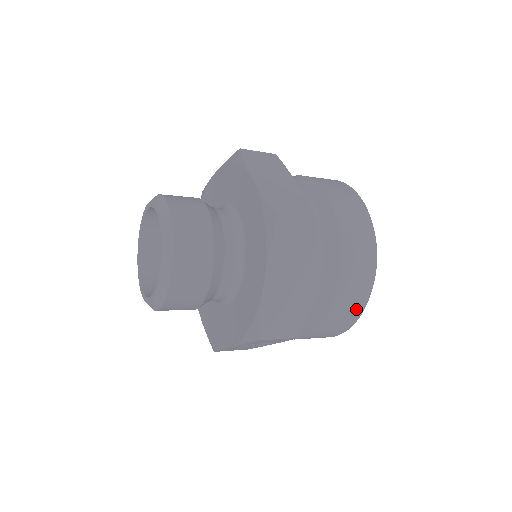
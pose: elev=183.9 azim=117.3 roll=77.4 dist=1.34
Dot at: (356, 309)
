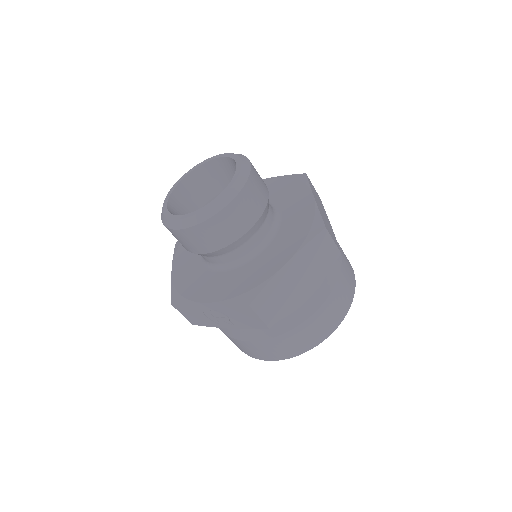
Dot at: (308, 343)
